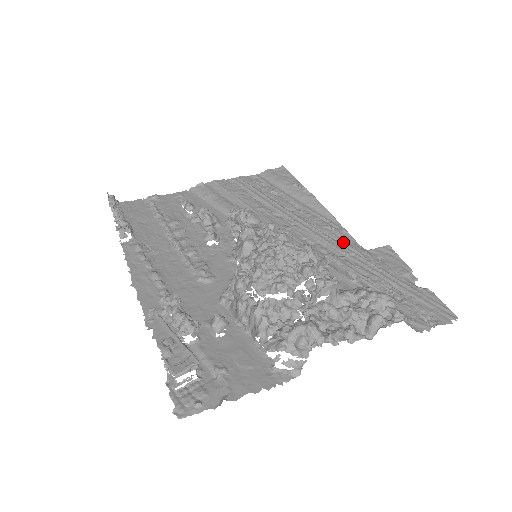
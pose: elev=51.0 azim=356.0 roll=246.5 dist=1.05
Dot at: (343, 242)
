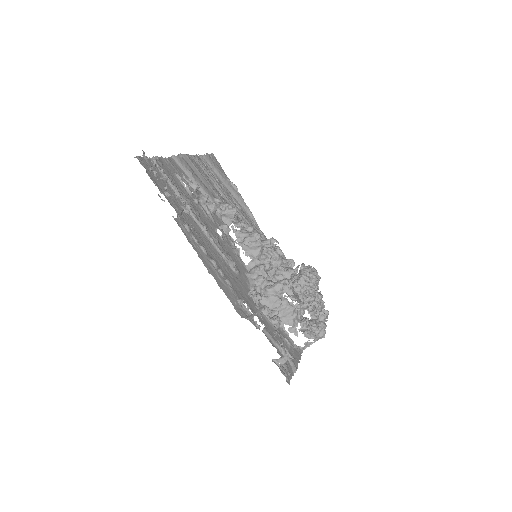
Dot at: occluded
